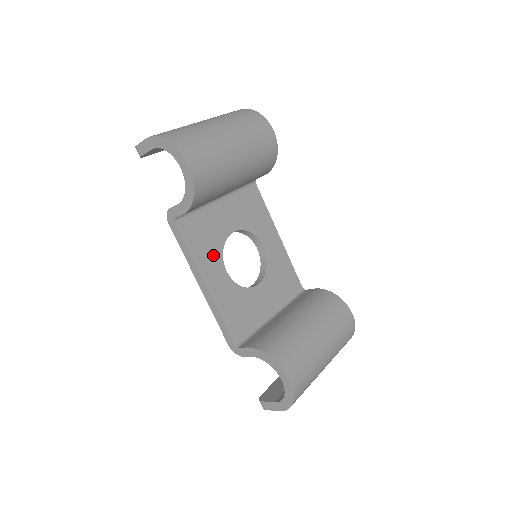
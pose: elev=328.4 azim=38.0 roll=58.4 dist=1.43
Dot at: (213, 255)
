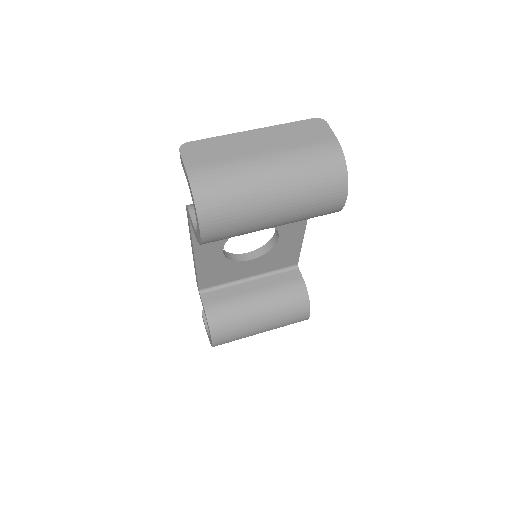
Dot at: occluded
